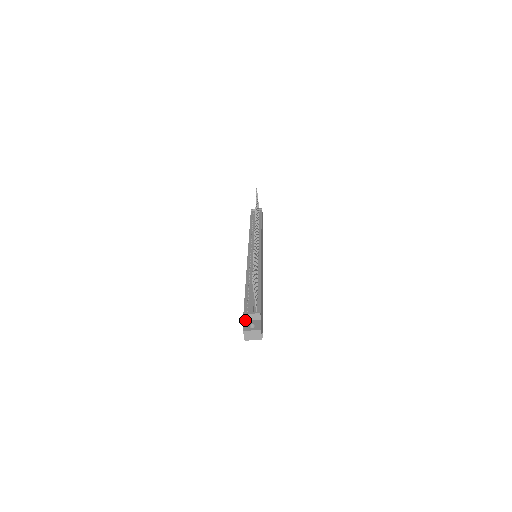
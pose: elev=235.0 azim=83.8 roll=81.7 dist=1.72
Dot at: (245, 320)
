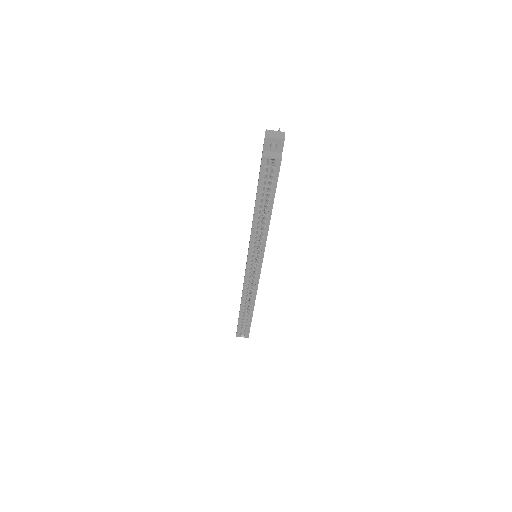
Dot at: occluded
